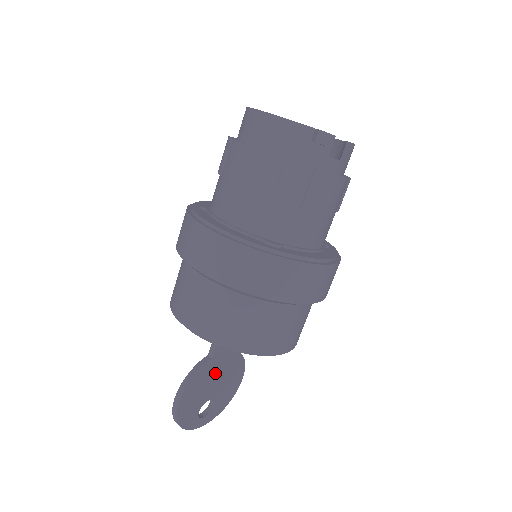
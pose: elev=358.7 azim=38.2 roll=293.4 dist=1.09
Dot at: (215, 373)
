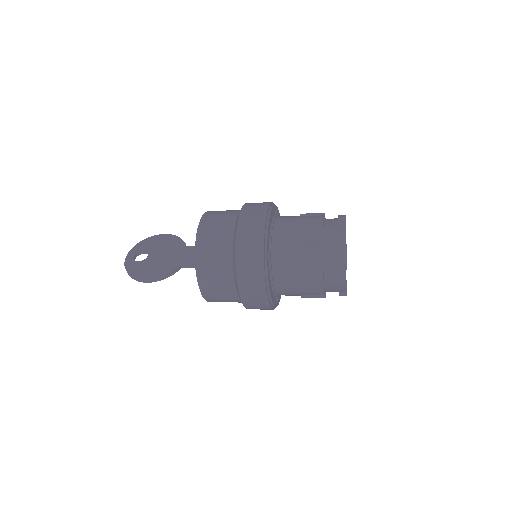
Dot at: occluded
